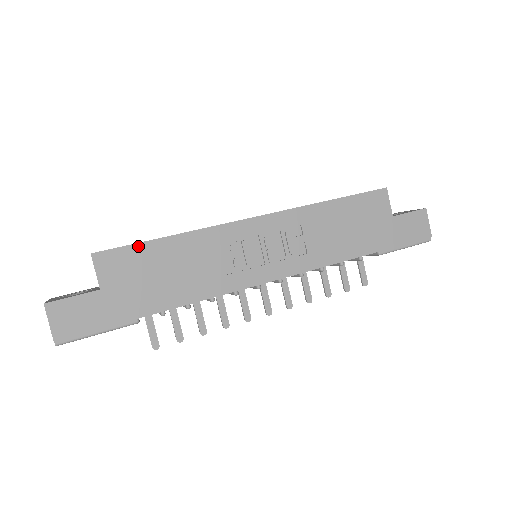
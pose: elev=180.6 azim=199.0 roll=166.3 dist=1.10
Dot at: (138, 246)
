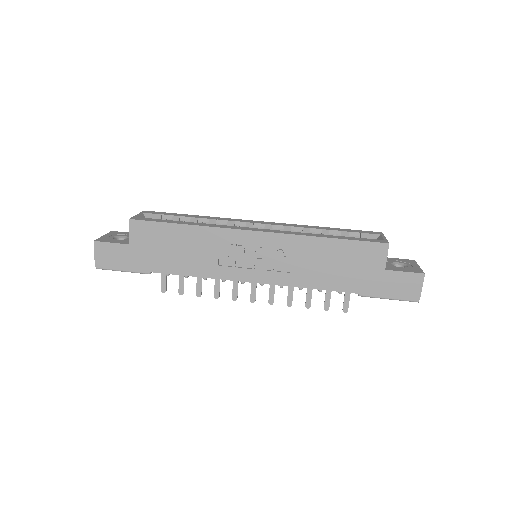
Dot at: (161, 224)
